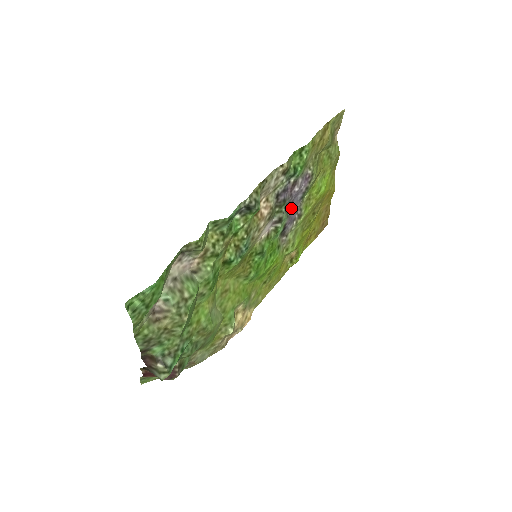
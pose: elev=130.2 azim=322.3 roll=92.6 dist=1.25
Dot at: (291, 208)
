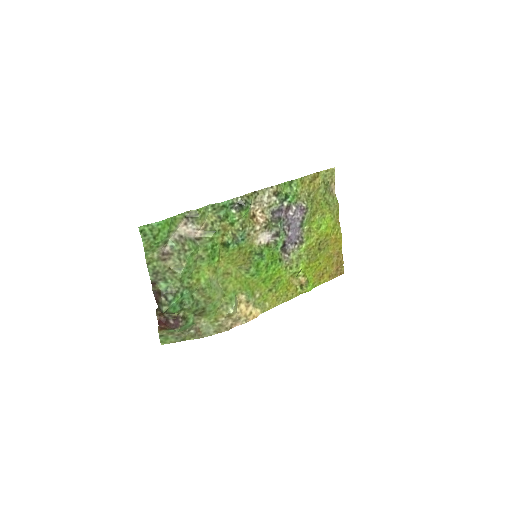
Dot at: (289, 230)
